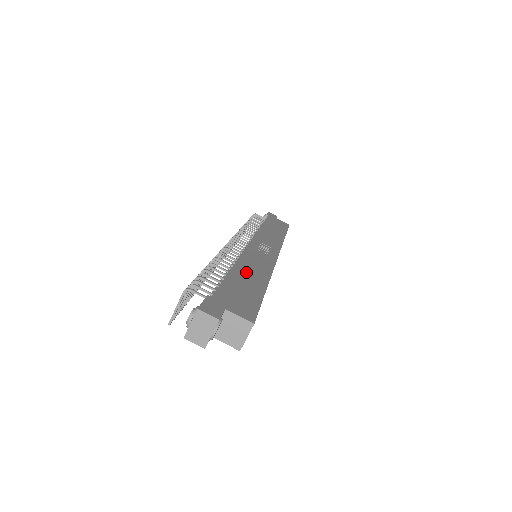
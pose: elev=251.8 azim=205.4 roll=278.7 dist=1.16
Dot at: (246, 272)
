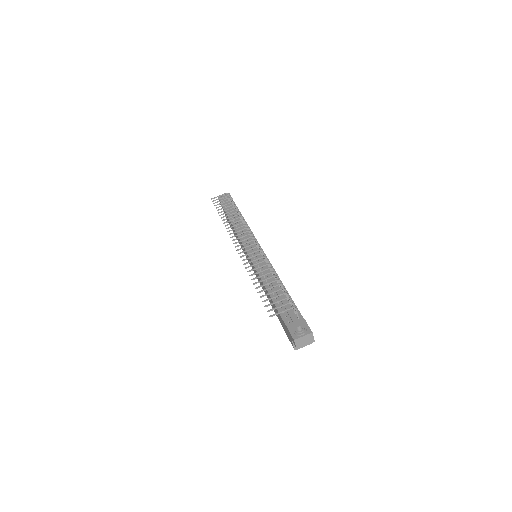
Dot at: occluded
